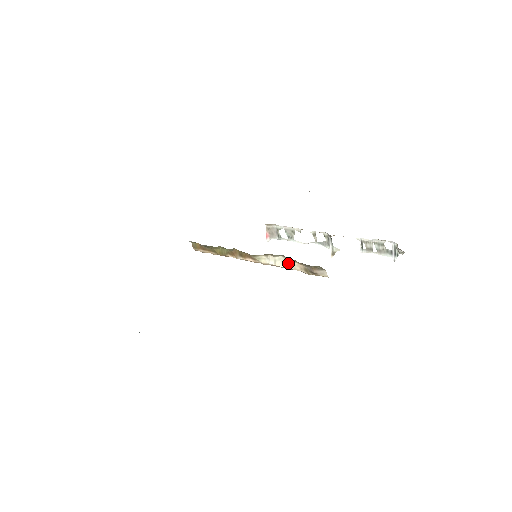
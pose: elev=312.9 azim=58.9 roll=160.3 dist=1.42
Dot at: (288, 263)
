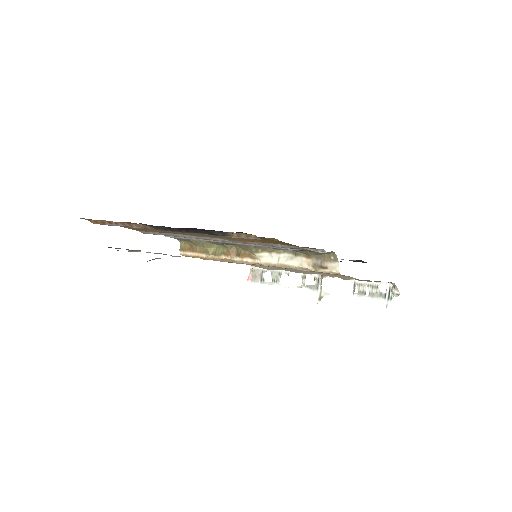
Dot at: (294, 259)
